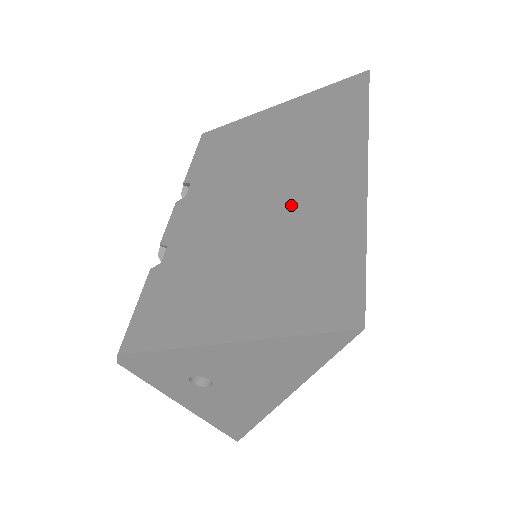
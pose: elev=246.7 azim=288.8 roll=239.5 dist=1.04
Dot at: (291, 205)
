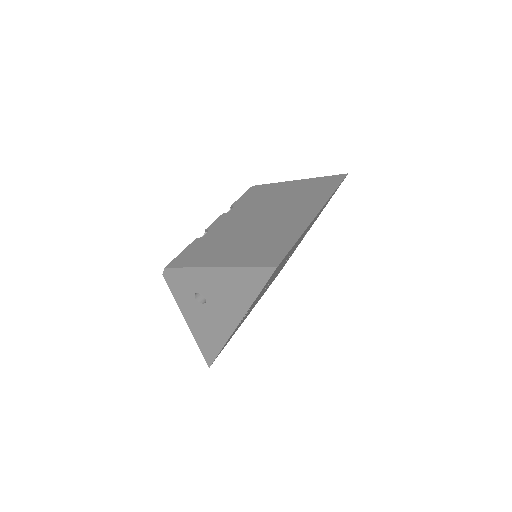
Dot at: (276, 223)
